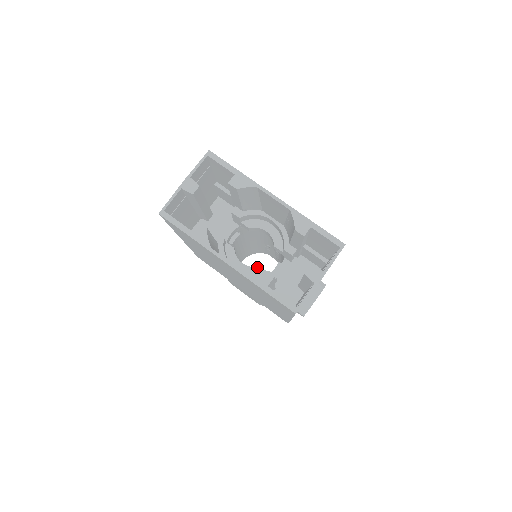
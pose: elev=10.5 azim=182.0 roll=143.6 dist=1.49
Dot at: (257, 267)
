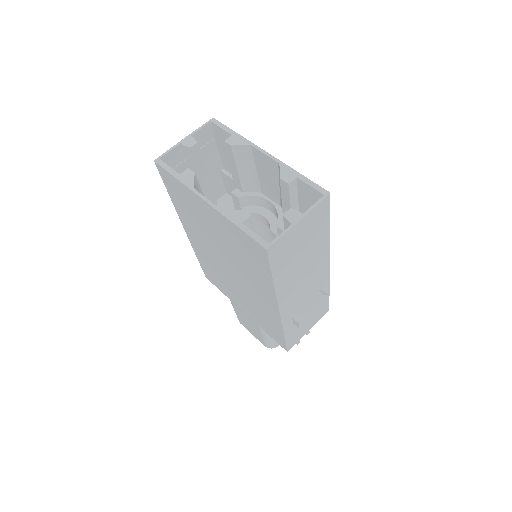
Dot at: occluded
